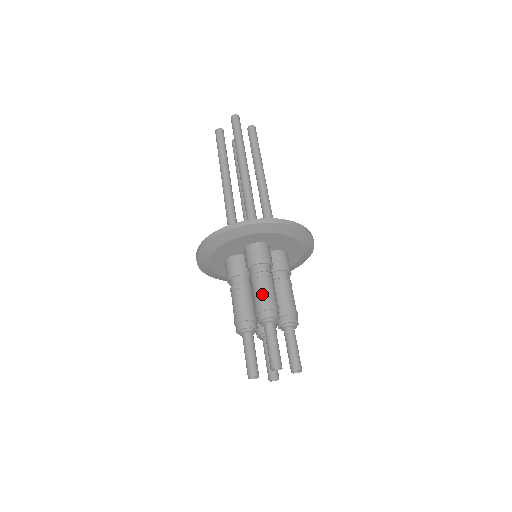
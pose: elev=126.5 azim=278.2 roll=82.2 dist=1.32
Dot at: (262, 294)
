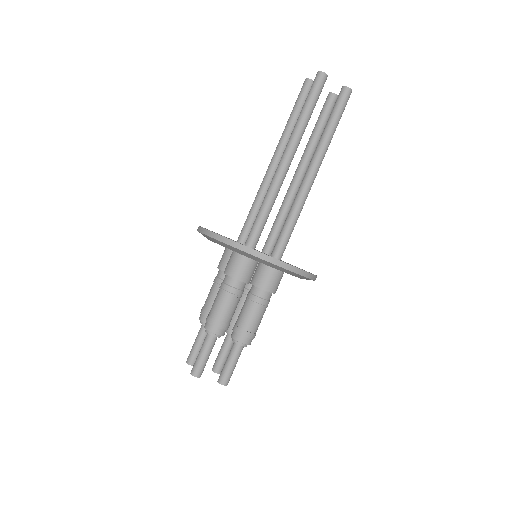
Dot at: (215, 307)
